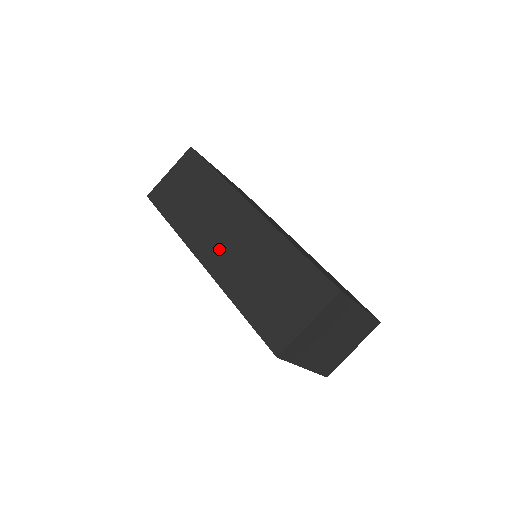
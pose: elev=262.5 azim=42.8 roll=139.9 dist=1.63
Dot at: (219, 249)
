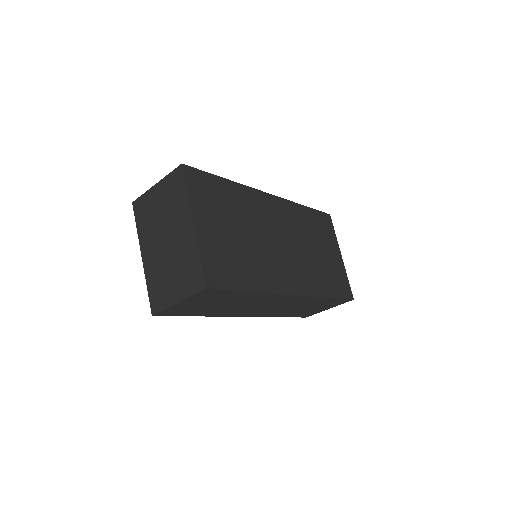
Dot at: (261, 311)
